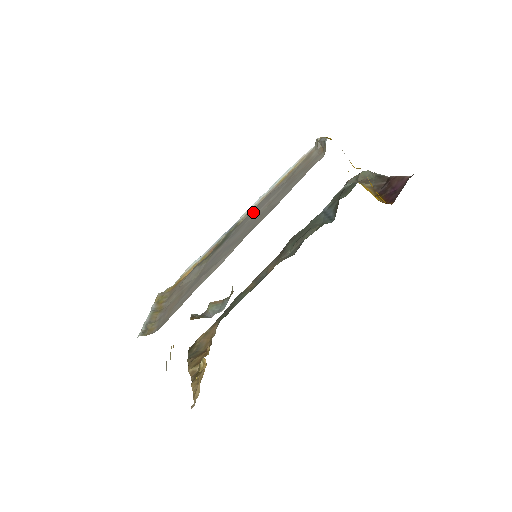
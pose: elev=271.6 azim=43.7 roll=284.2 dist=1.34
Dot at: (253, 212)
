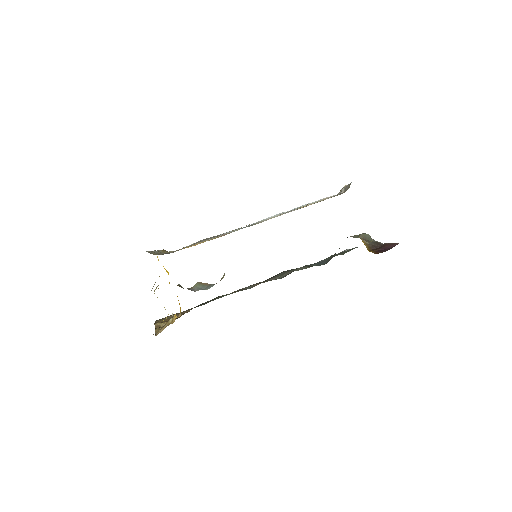
Dot at: occluded
